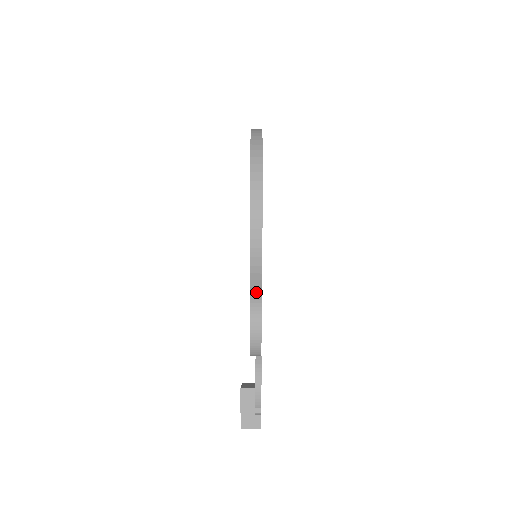
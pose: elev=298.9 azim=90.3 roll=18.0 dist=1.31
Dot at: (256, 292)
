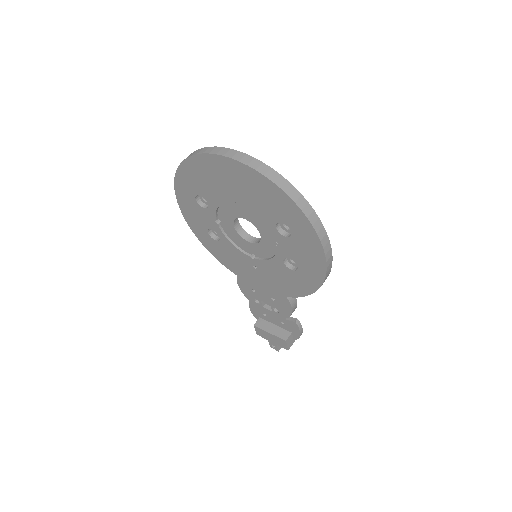
Dot at: occluded
